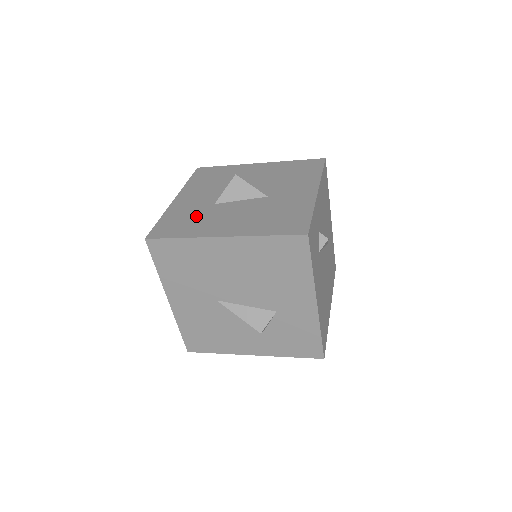
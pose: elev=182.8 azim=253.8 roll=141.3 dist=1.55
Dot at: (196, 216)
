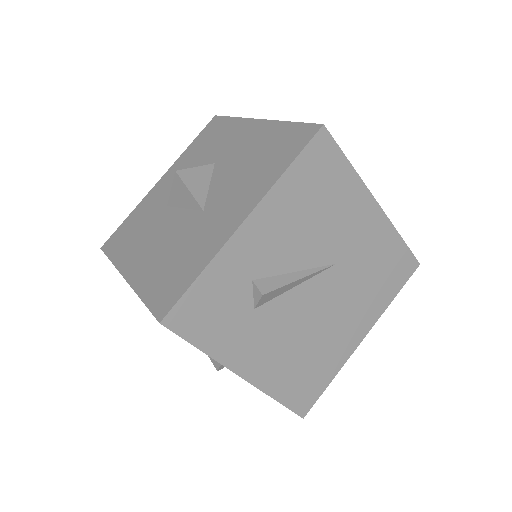
Dot at: (142, 225)
